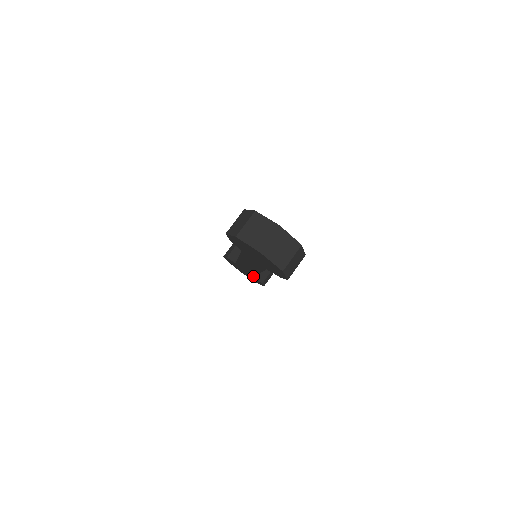
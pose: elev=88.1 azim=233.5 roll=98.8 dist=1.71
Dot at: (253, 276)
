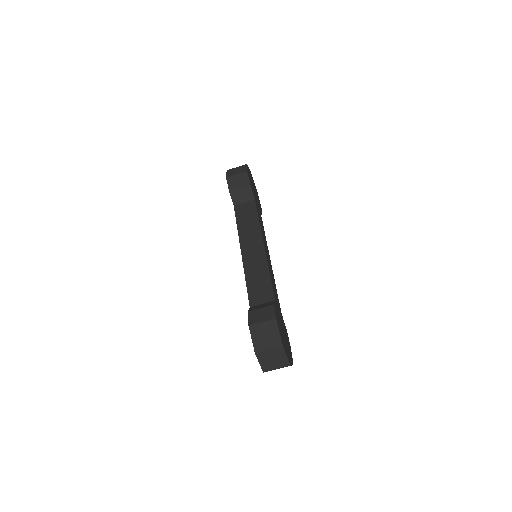
Dot at: occluded
